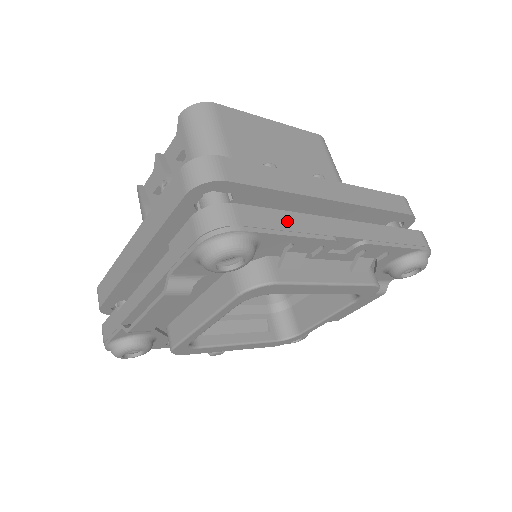
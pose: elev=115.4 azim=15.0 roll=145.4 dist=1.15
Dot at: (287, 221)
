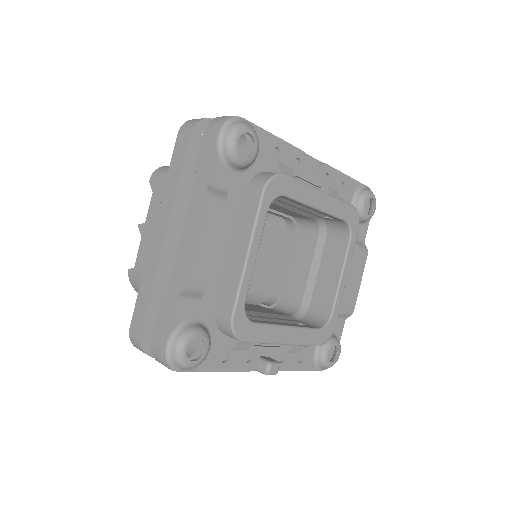
Dot at: occluded
